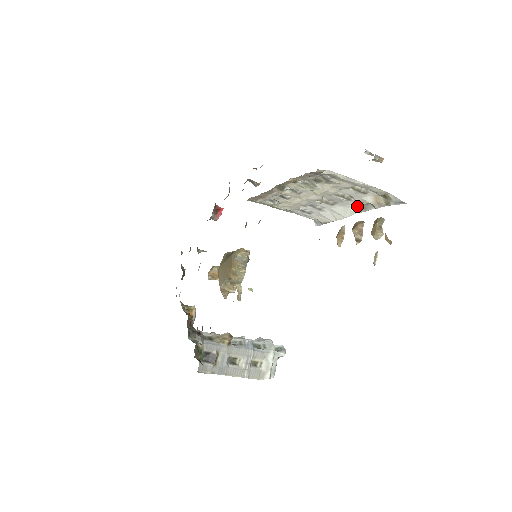
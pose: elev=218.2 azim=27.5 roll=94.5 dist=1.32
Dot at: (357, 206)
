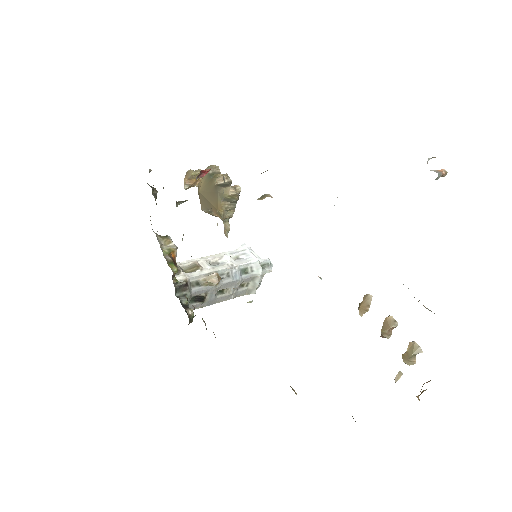
Dot at: occluded
